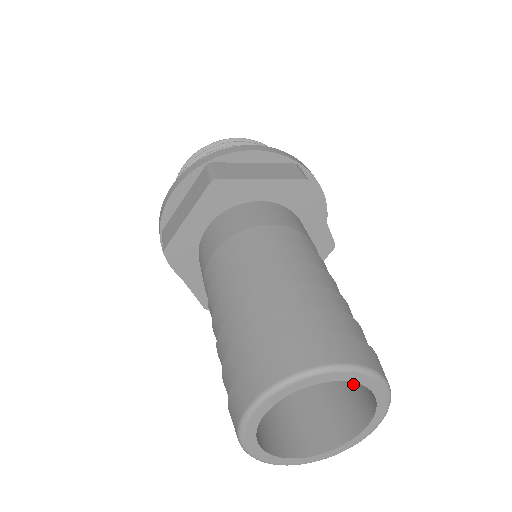
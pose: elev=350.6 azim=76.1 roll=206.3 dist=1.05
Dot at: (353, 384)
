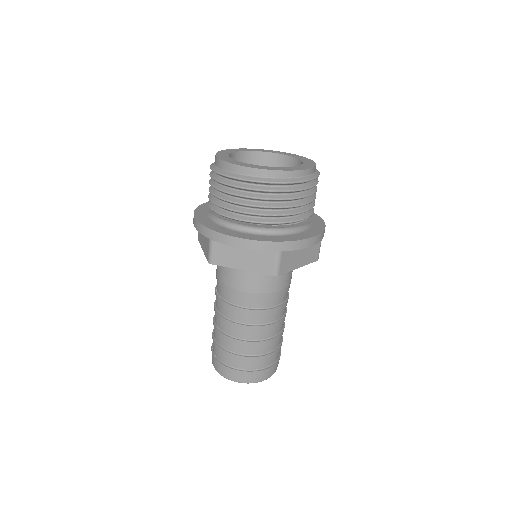
Dot at: occluded
